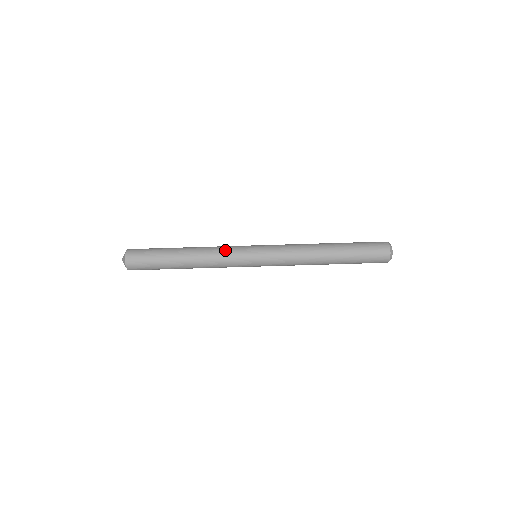
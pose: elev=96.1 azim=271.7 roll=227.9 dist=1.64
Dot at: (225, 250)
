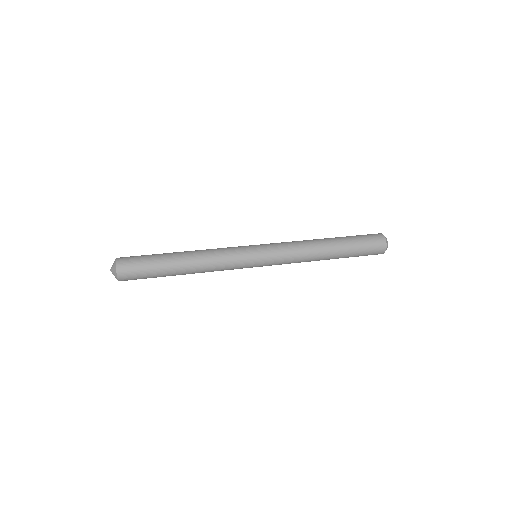
Dot at: (224, 248)
